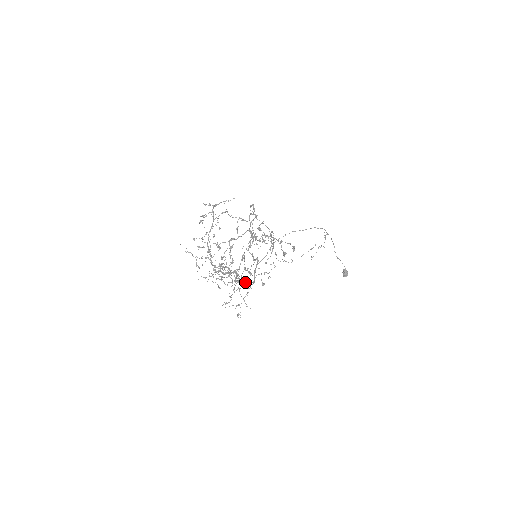
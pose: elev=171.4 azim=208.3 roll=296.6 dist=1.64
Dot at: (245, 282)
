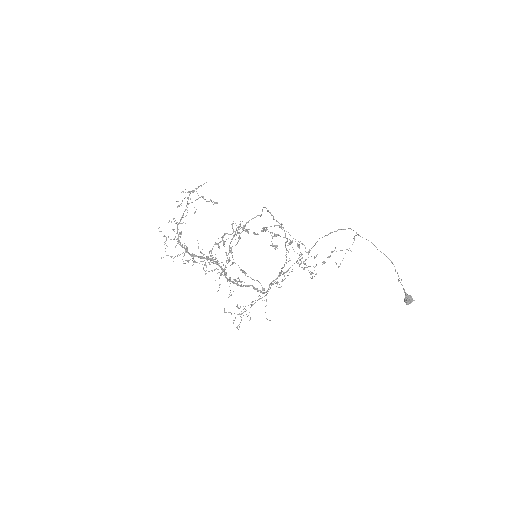
Dot at: (235, 280)
